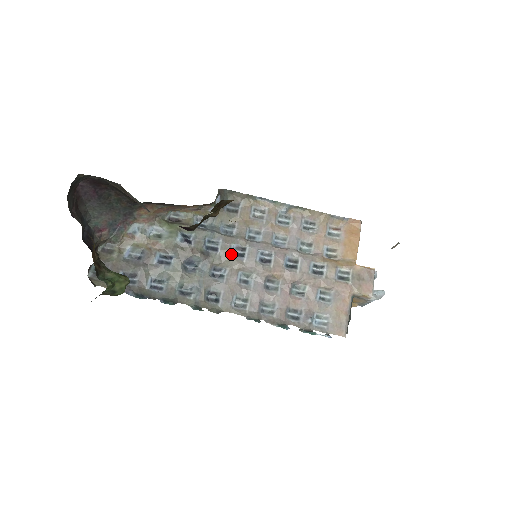
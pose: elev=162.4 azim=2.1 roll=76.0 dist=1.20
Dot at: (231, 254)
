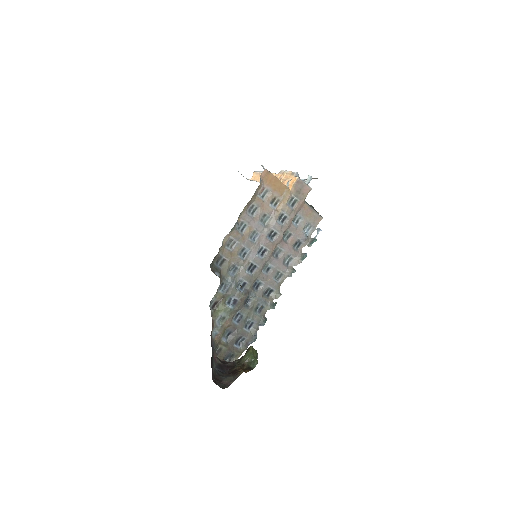
Dot at: (251, 274)
